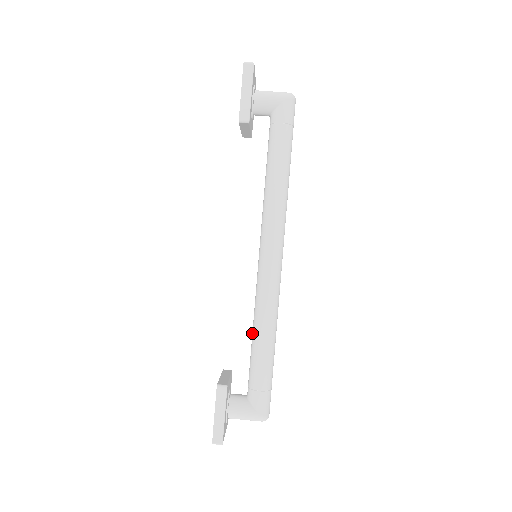
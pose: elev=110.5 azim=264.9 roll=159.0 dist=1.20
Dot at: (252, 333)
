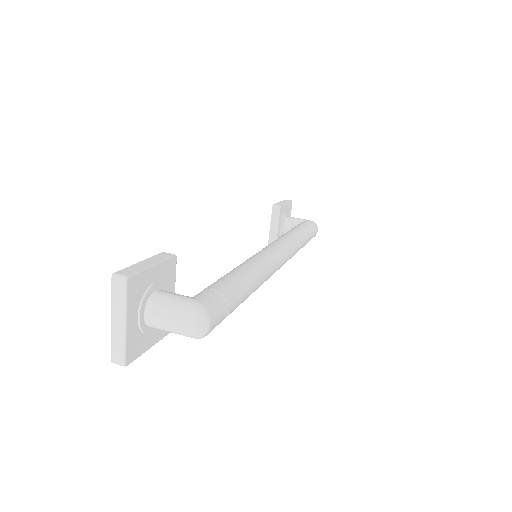
Dot at: occluded
